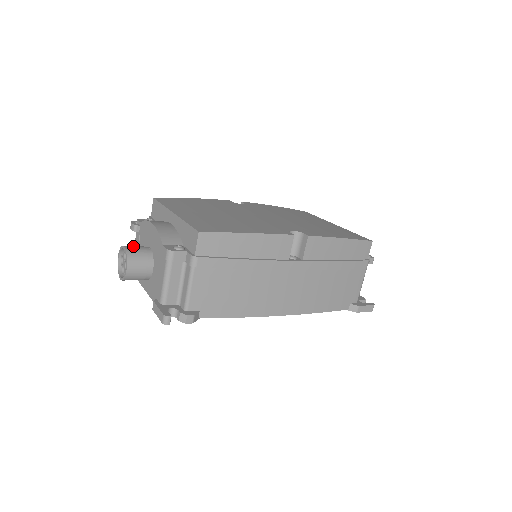
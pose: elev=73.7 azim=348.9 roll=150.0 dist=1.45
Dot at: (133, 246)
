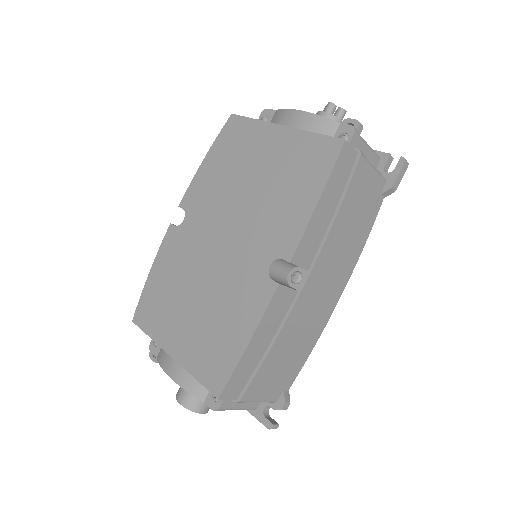
Dot at: (182, 393)
